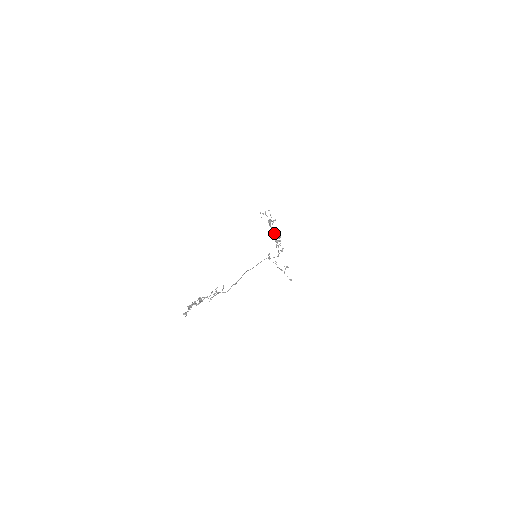
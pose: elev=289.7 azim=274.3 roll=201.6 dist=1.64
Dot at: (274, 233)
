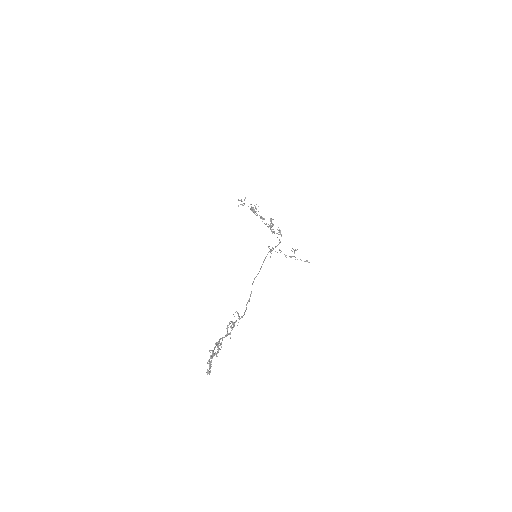
Dot at: occluded
